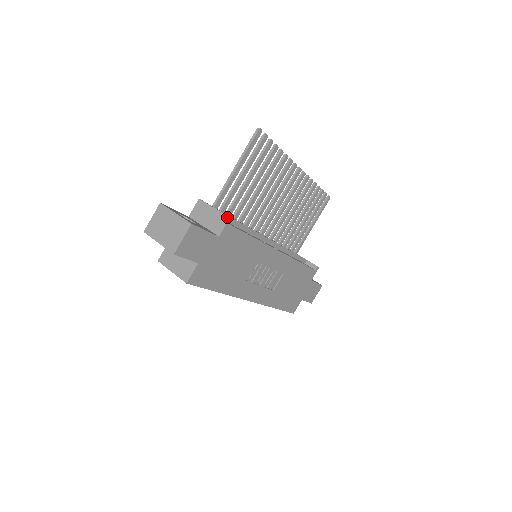
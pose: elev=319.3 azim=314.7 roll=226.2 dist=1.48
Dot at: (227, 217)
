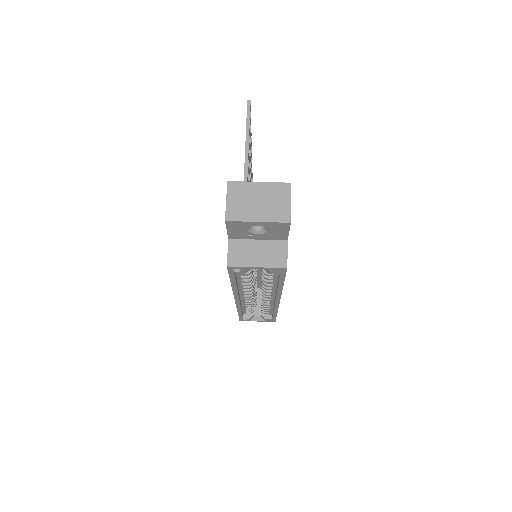
Dot at: occluded
